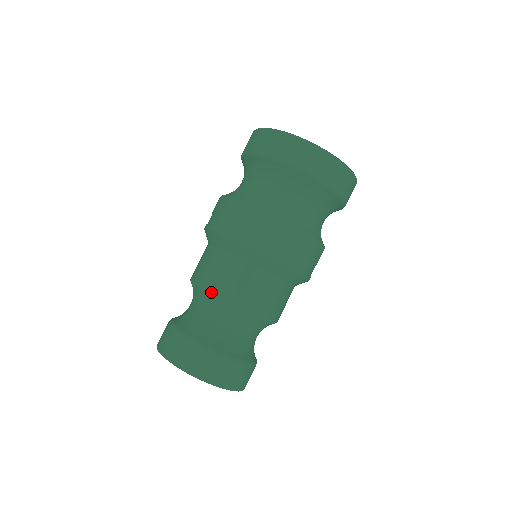
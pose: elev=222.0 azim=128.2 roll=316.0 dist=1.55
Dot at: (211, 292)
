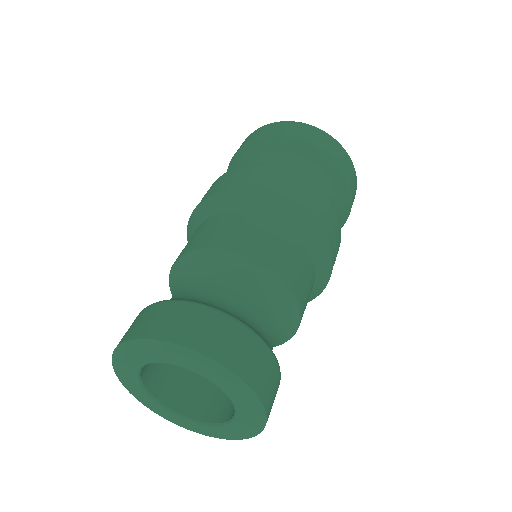
Dot at: (253, 259)
